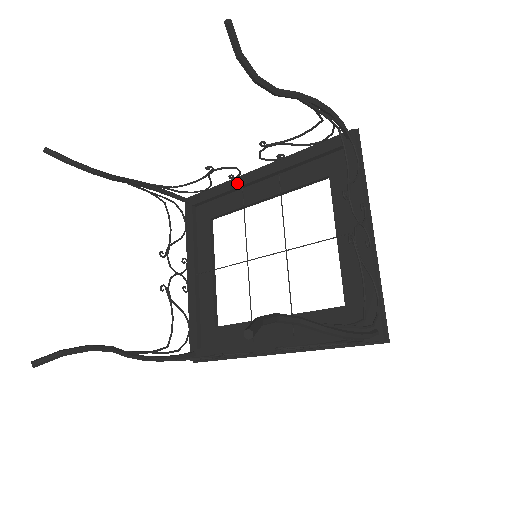
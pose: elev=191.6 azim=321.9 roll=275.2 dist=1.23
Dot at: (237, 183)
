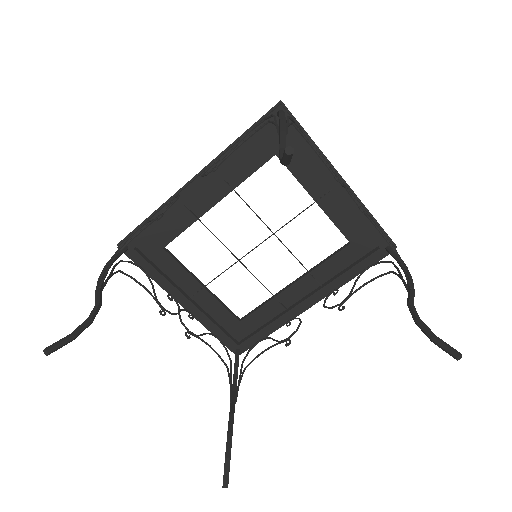
Dot at: (177, 205)
